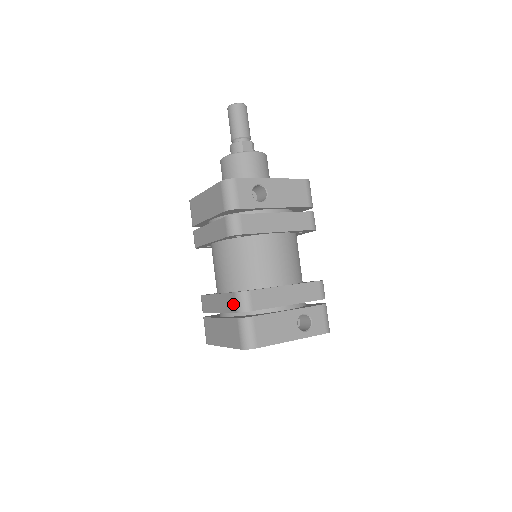
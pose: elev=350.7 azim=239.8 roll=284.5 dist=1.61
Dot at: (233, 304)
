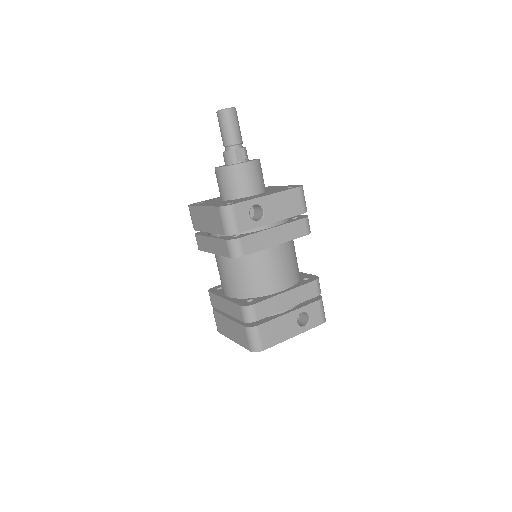
Dot at: (240, 314)
